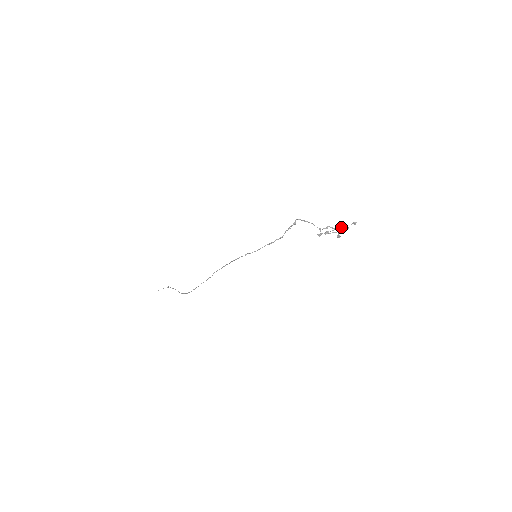
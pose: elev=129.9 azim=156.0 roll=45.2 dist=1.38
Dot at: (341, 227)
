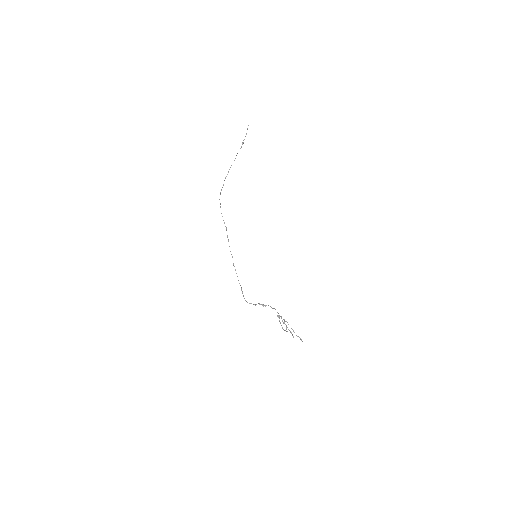
Dot at: (291, 332)
